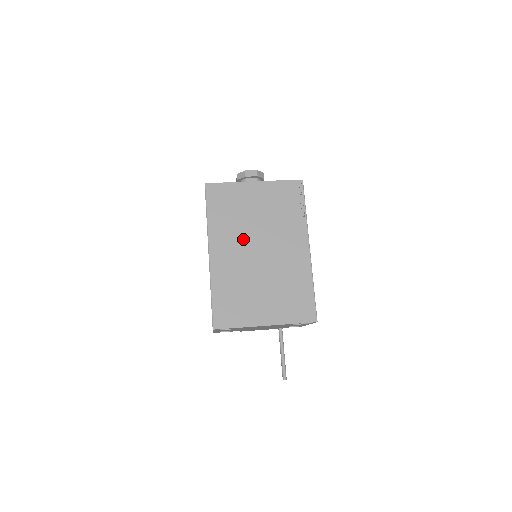
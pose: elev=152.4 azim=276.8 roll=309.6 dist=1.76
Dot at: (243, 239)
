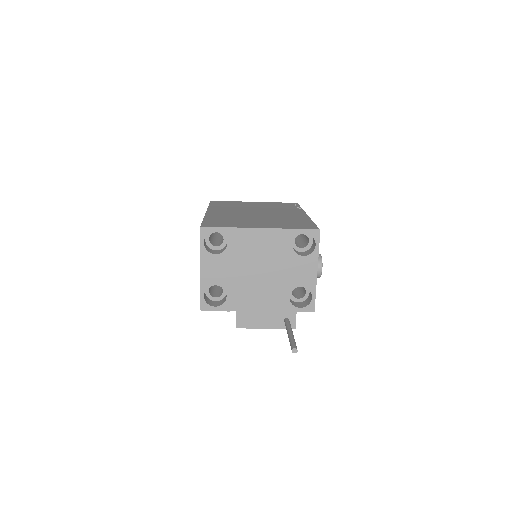
Dot at: (241, 210)
